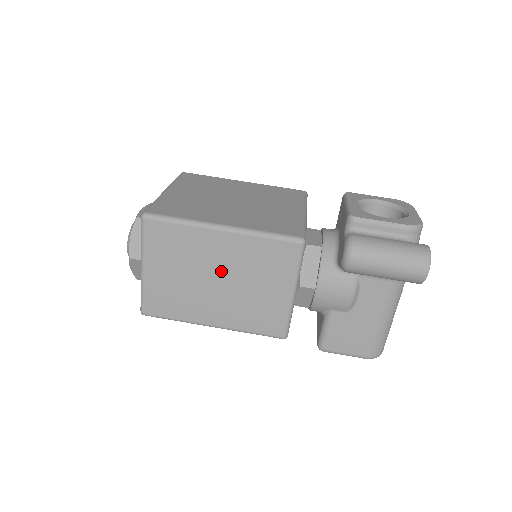
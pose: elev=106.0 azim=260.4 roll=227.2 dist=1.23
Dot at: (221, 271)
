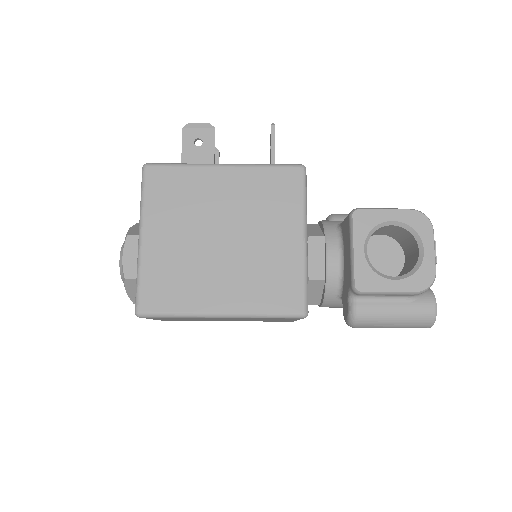
Dot at: (227, 319)
